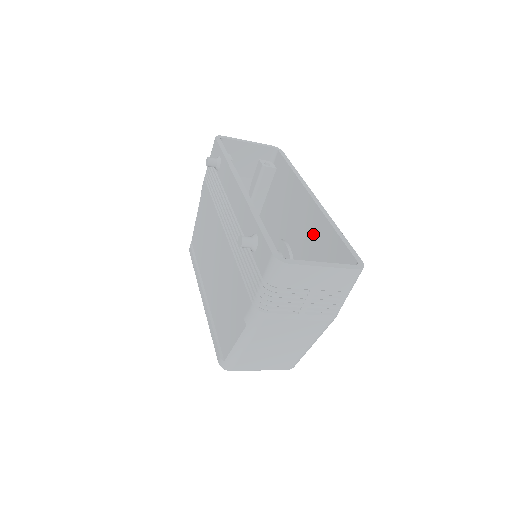
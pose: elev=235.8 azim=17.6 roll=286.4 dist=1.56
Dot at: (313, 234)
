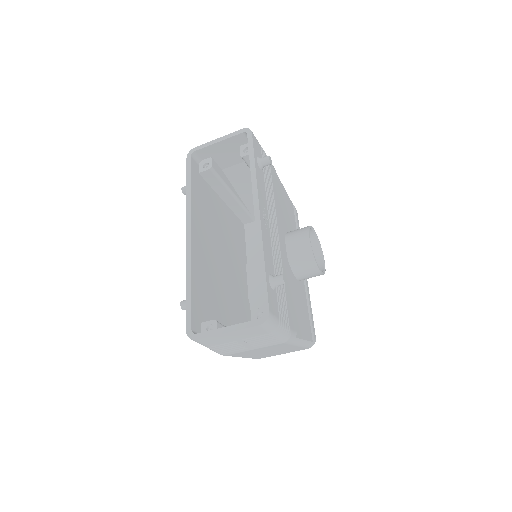
Dot at: occluded
